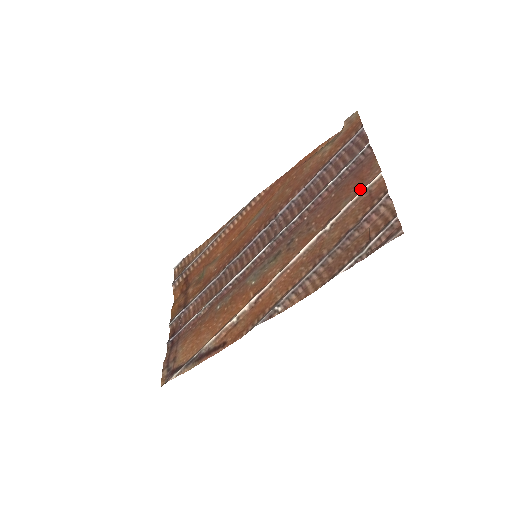
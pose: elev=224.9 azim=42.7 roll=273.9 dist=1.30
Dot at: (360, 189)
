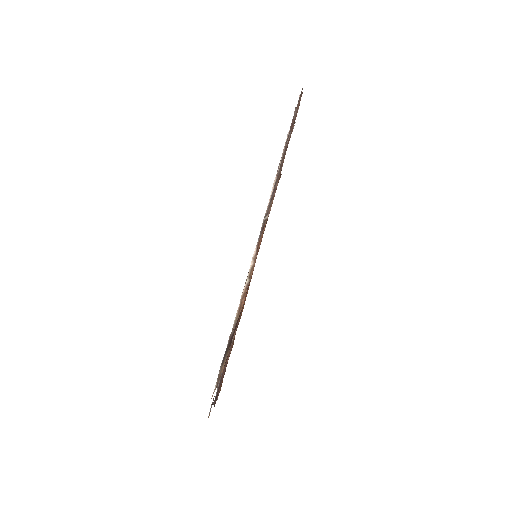
Dot at: occluded
